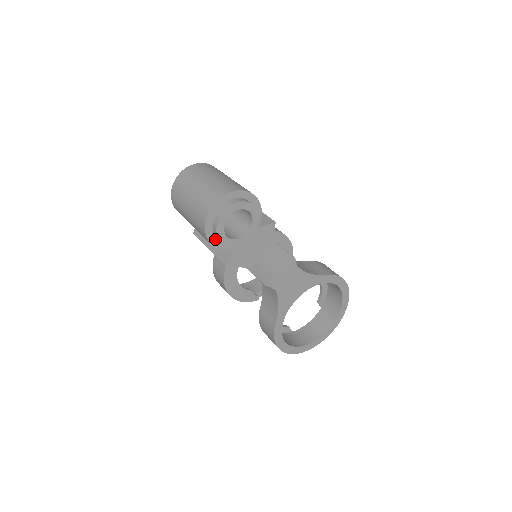
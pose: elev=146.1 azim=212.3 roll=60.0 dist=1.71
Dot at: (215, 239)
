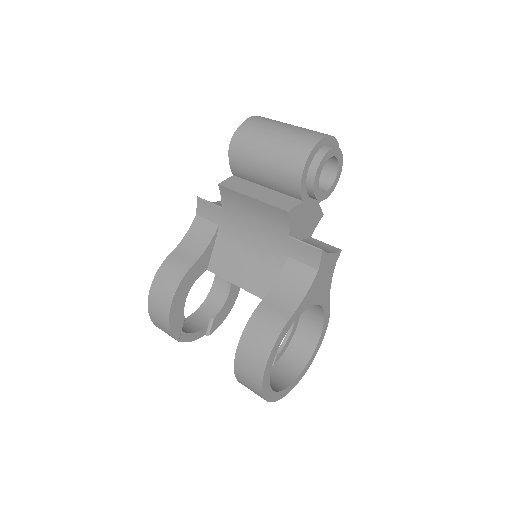
Dot at: (307, 169)
